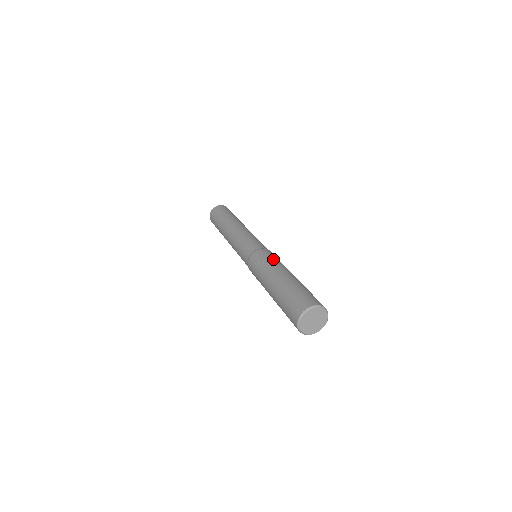
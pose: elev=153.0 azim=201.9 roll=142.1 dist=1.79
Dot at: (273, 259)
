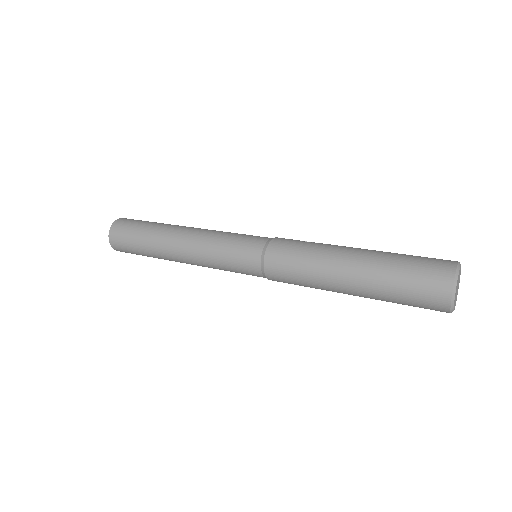
Dot at: occluded
